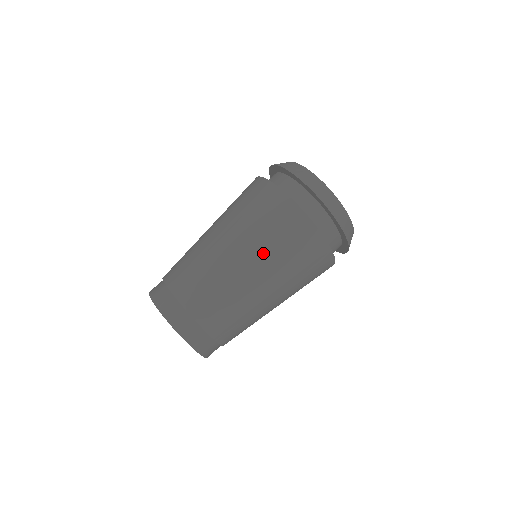
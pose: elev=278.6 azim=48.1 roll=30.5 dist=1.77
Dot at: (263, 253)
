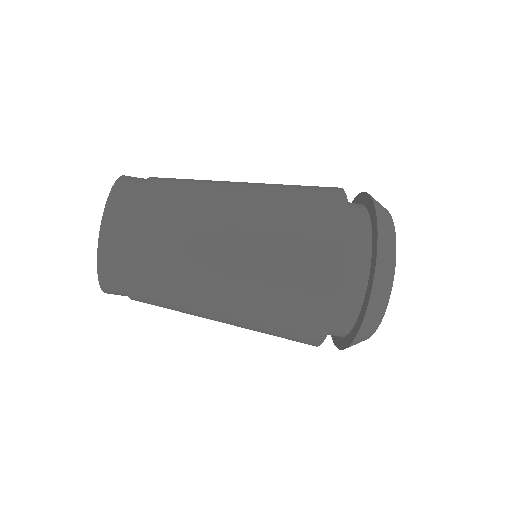
Dot at: (255, 298)
